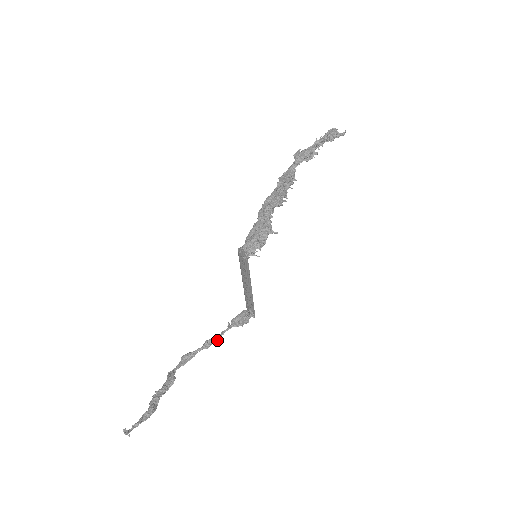
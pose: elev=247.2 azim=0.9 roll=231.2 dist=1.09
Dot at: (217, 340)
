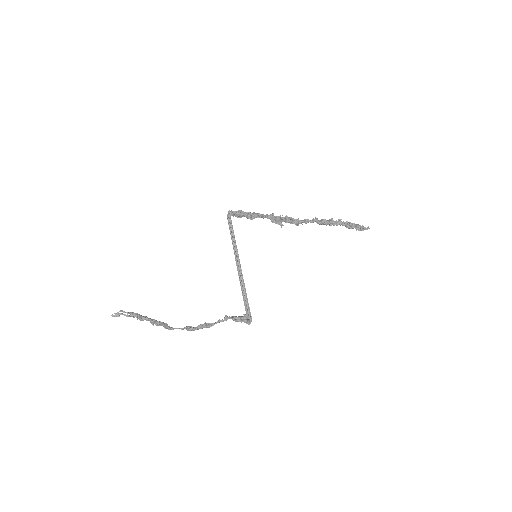
Dot at: occluded
